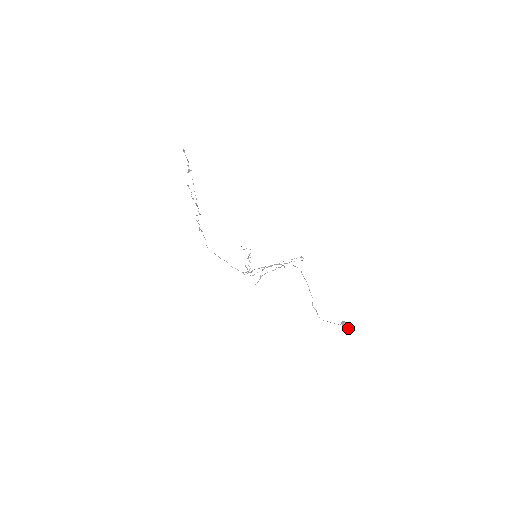
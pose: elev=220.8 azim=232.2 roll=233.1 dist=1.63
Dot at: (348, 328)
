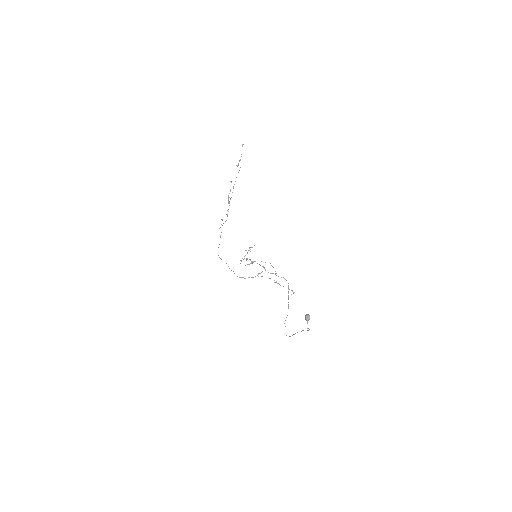
Dot at: (309, 329)
